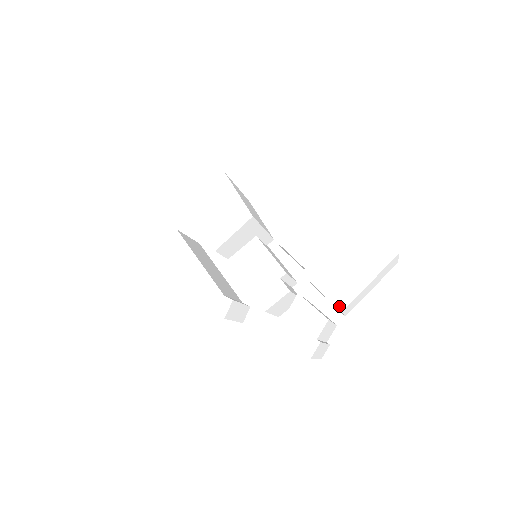
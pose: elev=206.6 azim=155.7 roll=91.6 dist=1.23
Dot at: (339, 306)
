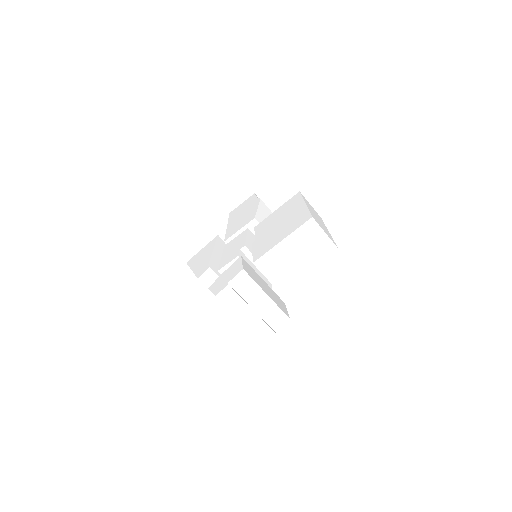
Dot at: (255, 259)
